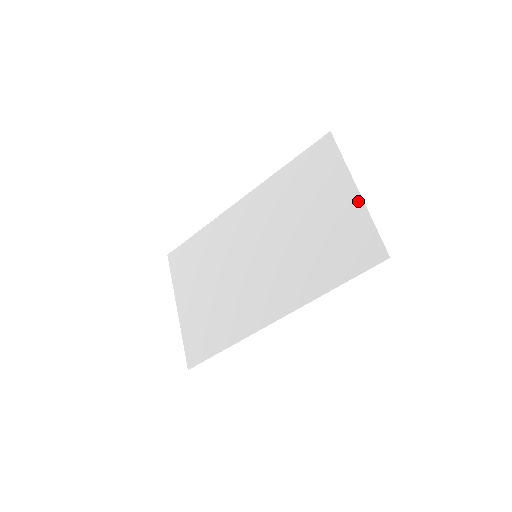
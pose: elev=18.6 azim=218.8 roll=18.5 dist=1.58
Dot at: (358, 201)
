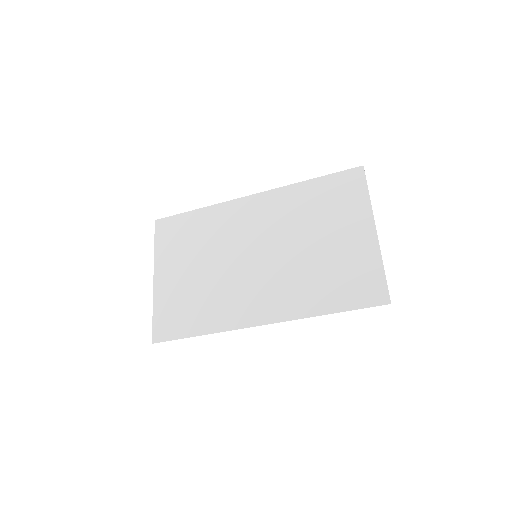
Dot at: (374, 241)
